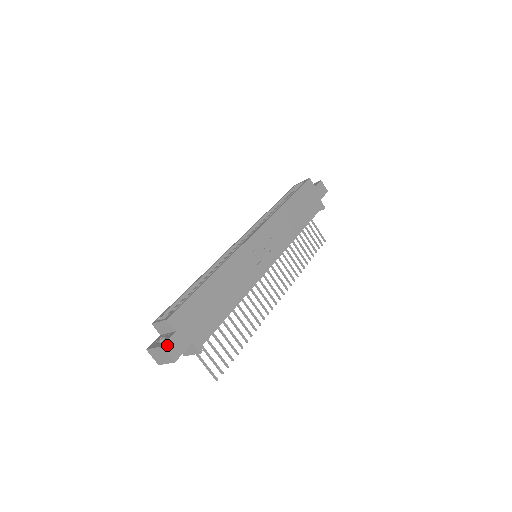
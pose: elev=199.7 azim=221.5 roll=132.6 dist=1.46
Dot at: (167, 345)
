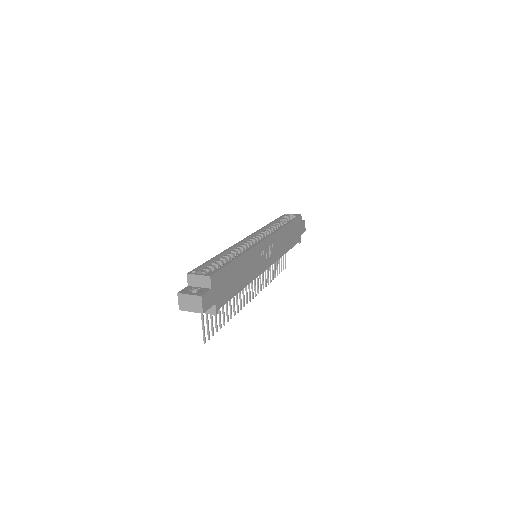
Dot at: (204, 297)
